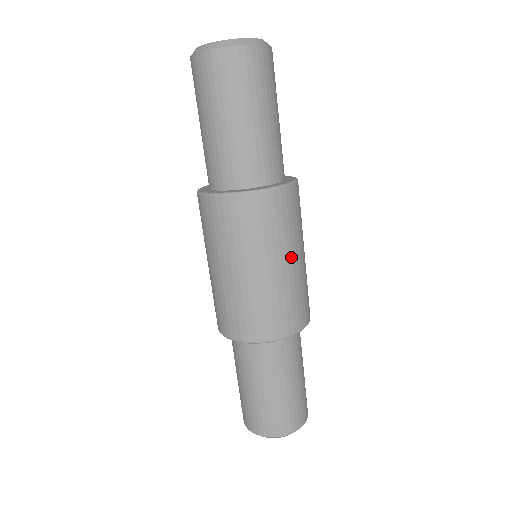
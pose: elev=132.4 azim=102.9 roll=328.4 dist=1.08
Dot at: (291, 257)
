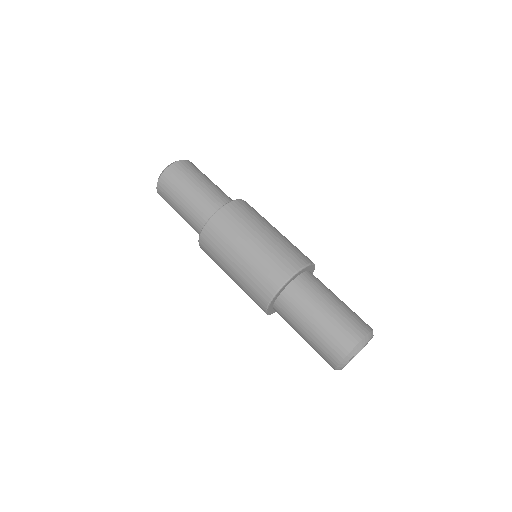
Dot at: occluded
